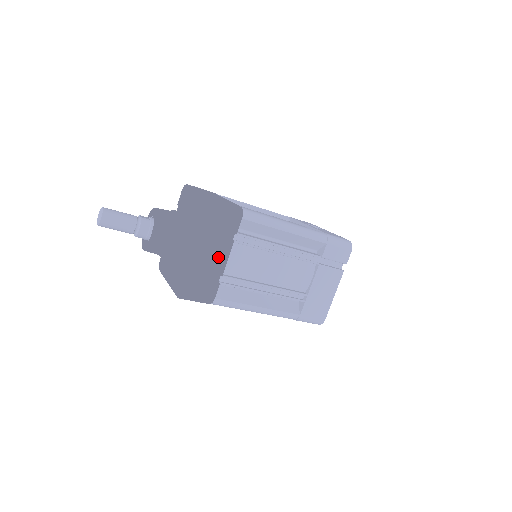
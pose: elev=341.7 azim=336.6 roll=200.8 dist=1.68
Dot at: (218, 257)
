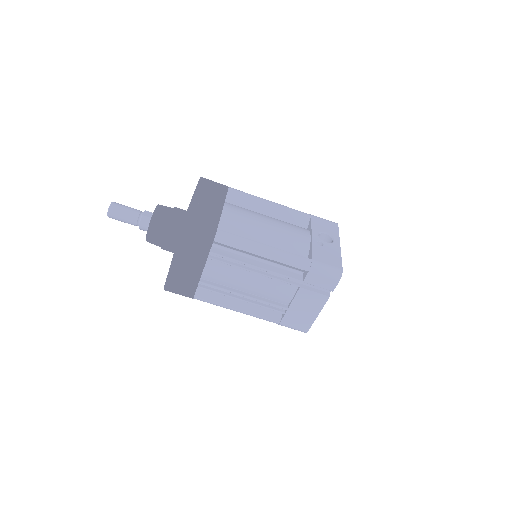
Dot at: (194, 267)
